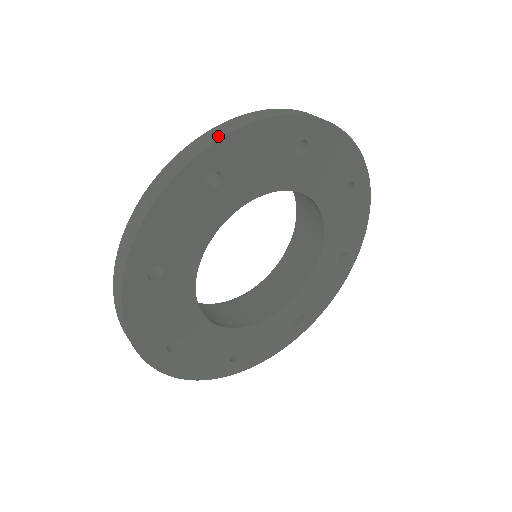
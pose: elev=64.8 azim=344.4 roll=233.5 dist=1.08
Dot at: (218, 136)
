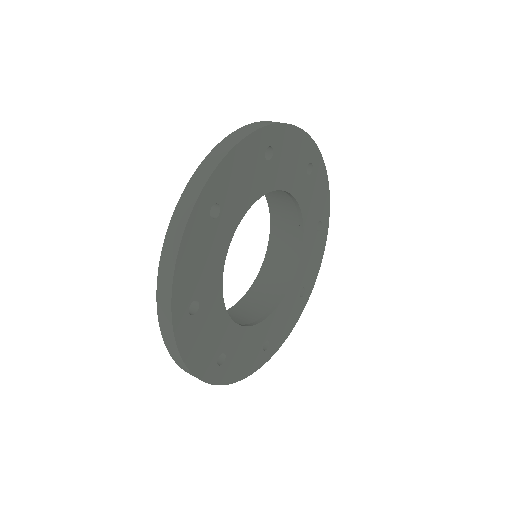
Dot at: (207, 174)
